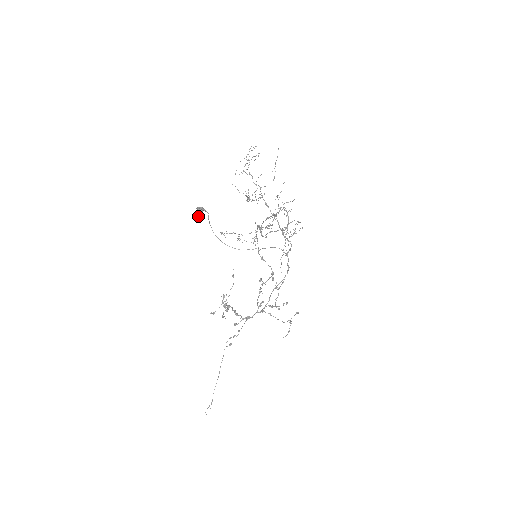
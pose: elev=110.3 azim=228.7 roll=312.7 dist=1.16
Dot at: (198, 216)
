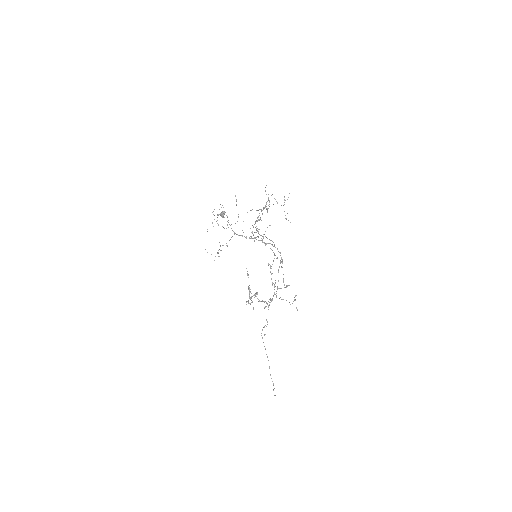
Dot at: (223, 217)
